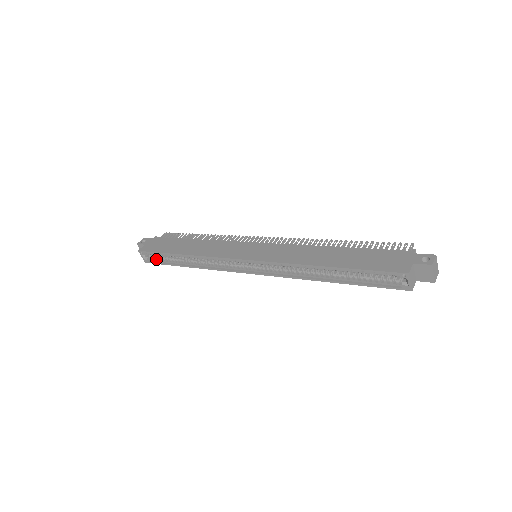
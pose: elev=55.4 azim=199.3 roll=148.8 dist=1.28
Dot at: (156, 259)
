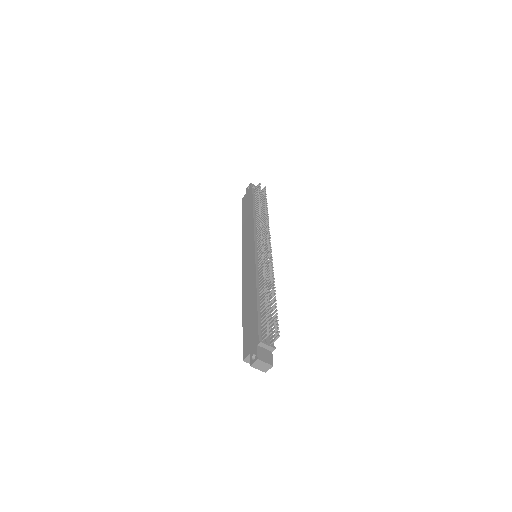
Dot at: occluded
